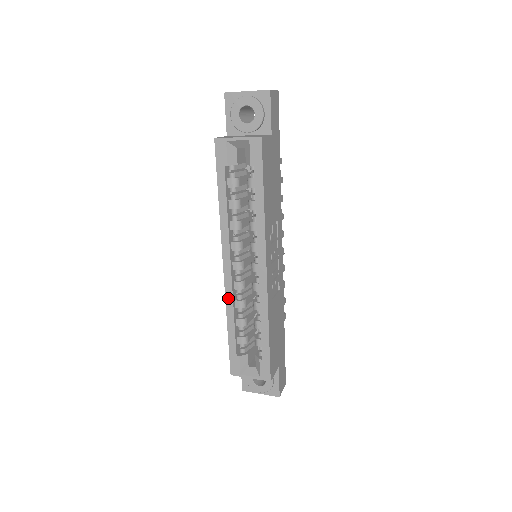
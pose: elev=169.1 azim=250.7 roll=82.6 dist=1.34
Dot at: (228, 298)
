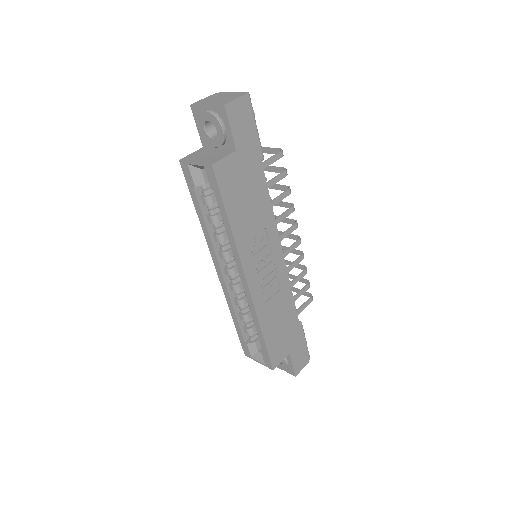
Dot at: (227, 297)
